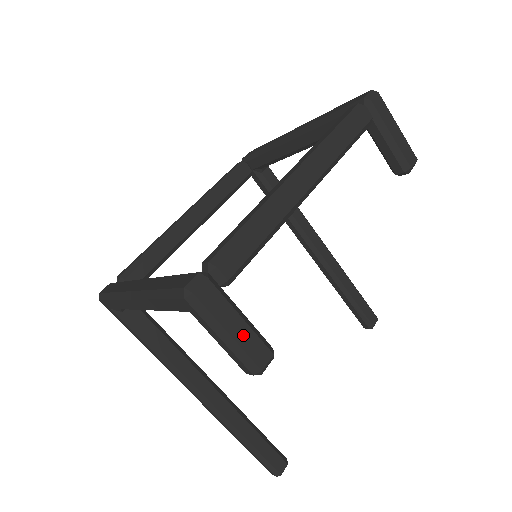
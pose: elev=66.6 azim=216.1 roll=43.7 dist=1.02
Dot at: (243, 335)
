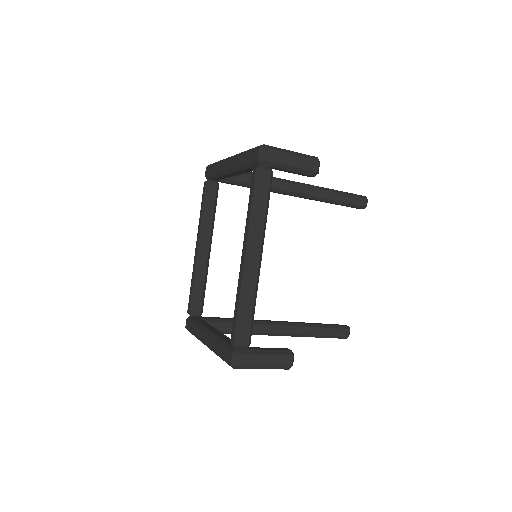
Dot at: (272, 361)
